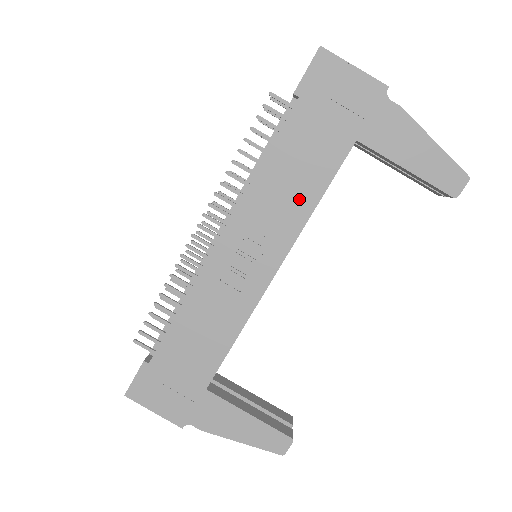
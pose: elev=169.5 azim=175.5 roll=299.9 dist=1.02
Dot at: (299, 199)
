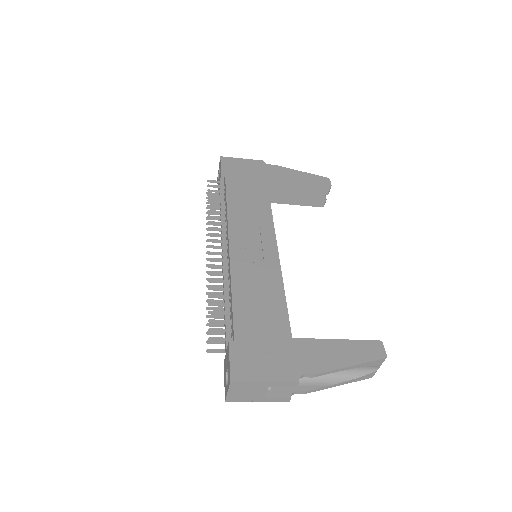
Dot at: (259, 209)
